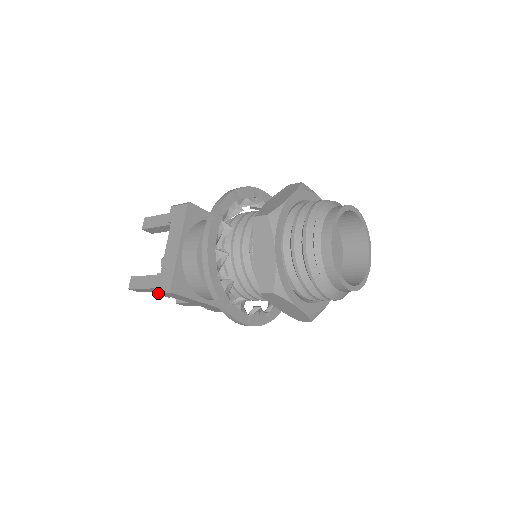
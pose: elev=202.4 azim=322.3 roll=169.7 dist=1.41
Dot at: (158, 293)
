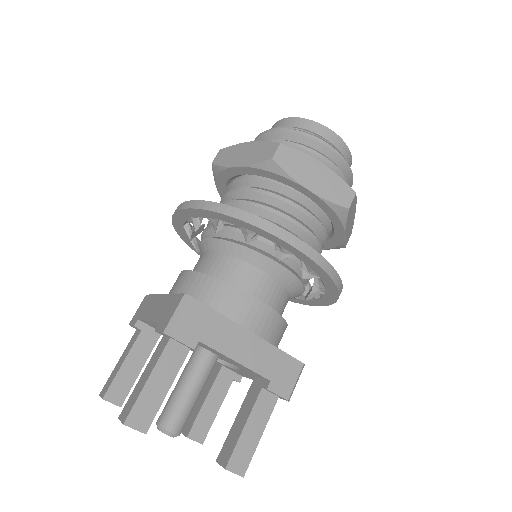
Dot at: (172, 329)
